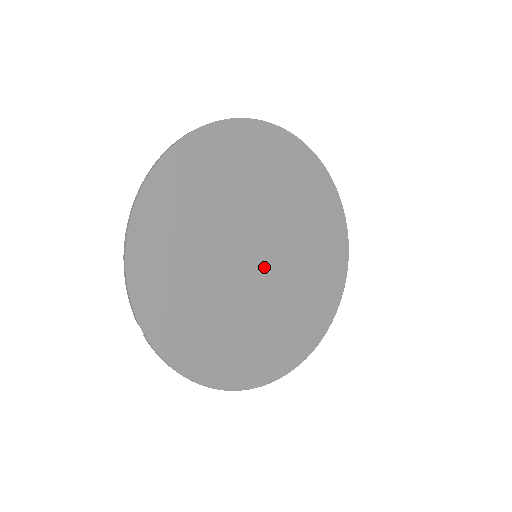
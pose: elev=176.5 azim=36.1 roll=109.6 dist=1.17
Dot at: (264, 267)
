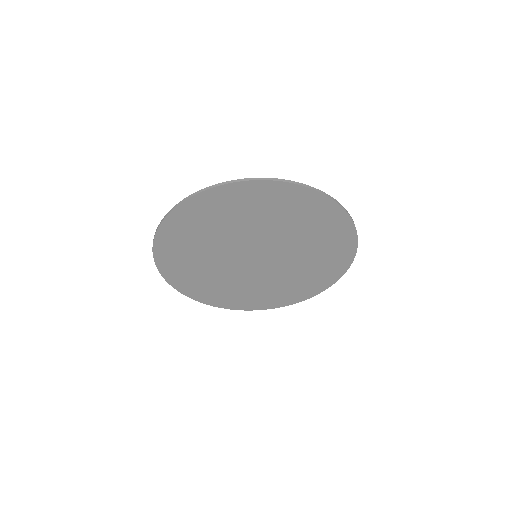
Dot at: (267, 257)
